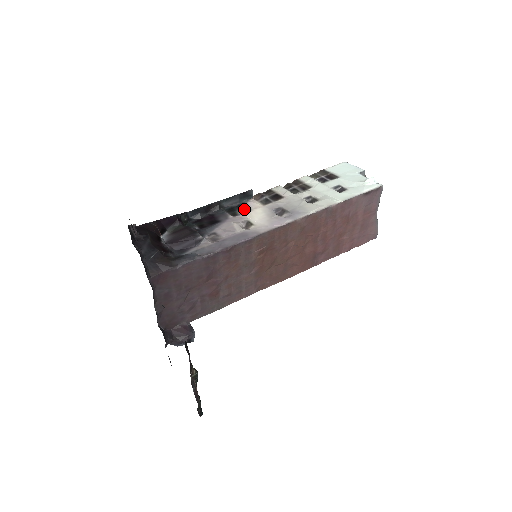
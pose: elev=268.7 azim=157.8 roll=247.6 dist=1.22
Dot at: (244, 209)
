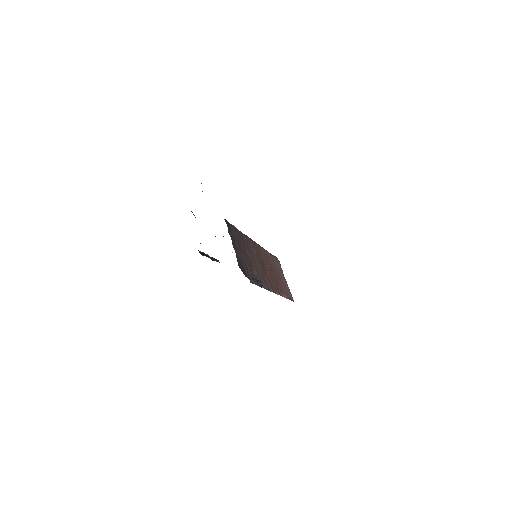
Dot at: occluded
